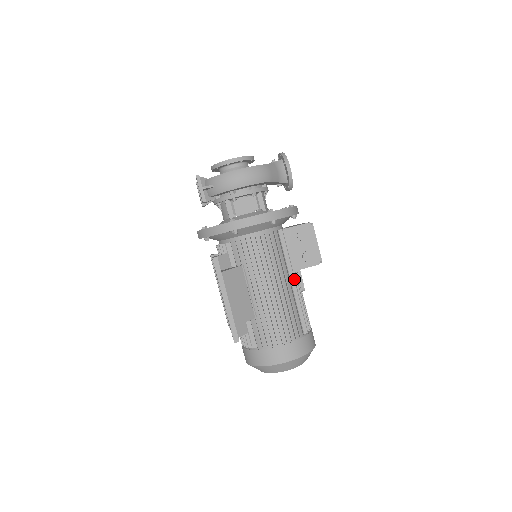
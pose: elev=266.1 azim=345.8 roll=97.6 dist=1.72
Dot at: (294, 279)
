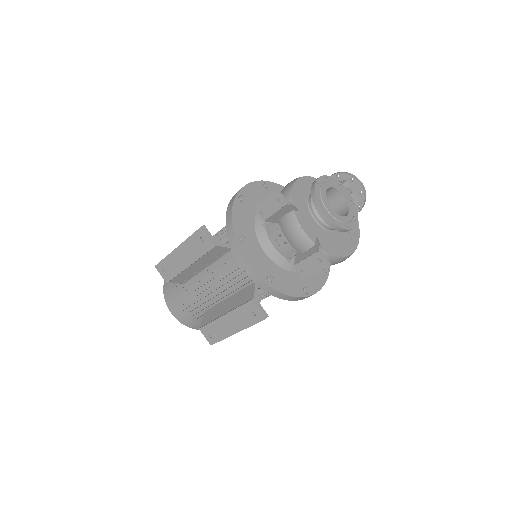
Dot at: occluded
